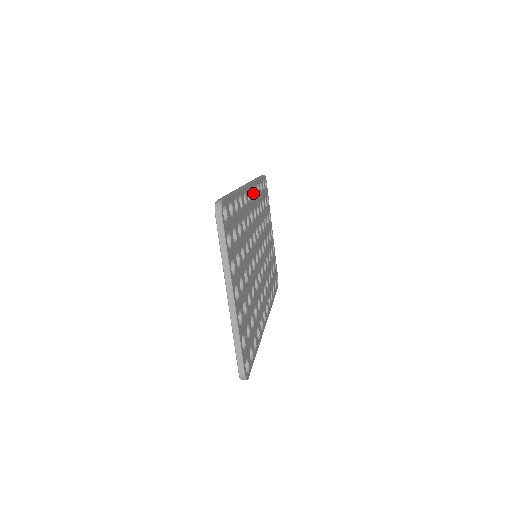
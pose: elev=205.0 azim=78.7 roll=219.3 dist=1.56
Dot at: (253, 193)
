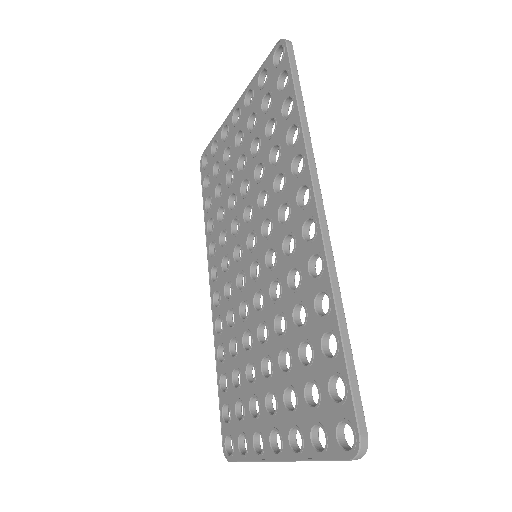
Dot at: (307, 188)
